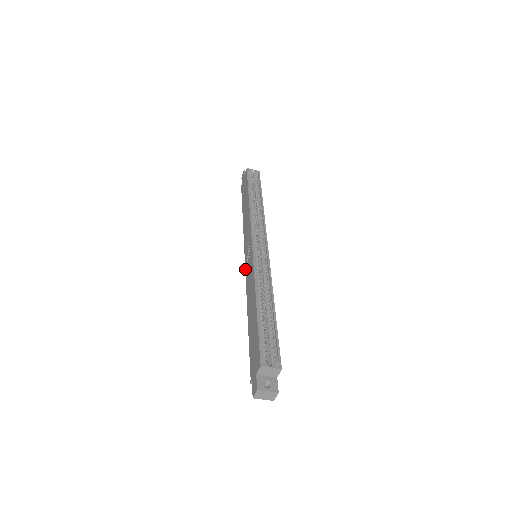
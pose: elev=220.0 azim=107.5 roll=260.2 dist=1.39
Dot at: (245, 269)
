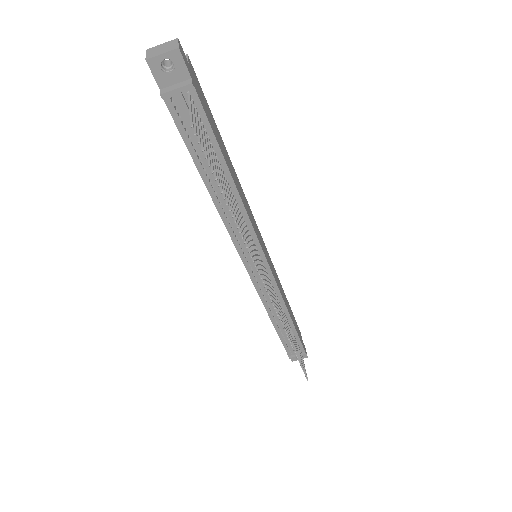
Dot at: (239, 255)
